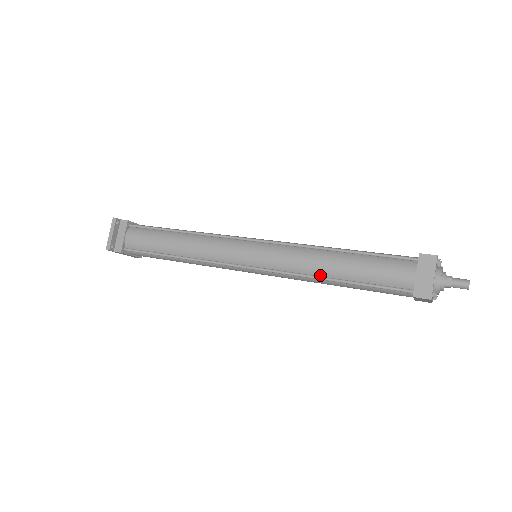
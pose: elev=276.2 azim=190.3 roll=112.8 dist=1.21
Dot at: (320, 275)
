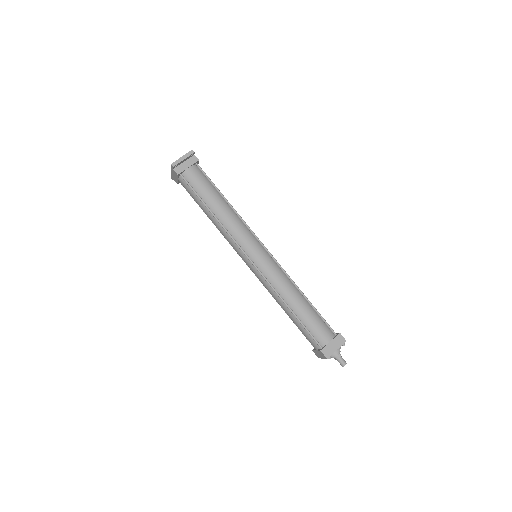
Dot at: (285, 300)
